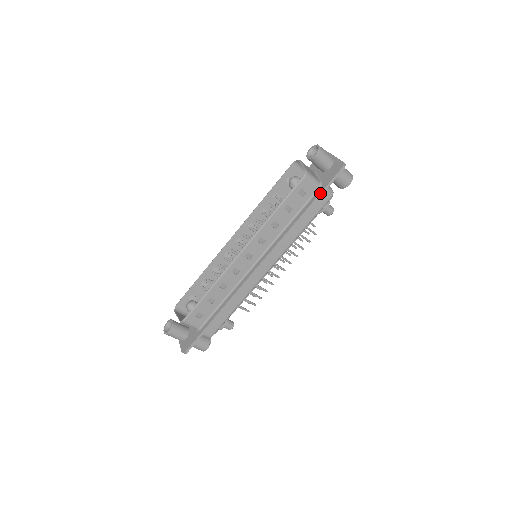
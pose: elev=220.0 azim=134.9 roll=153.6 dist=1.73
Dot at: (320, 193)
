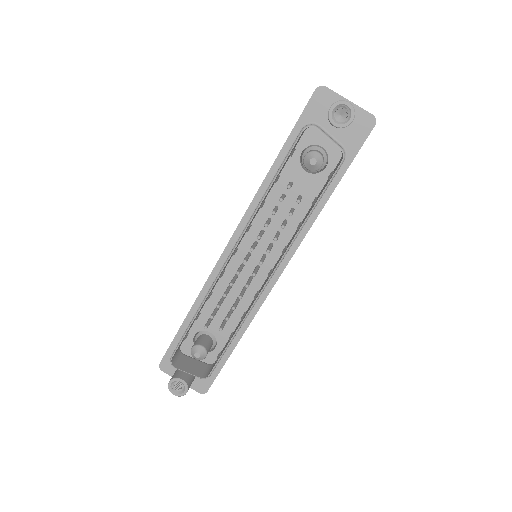
Dot at: occluded
